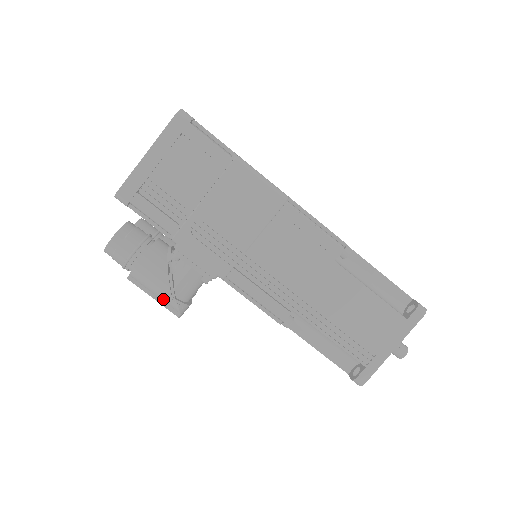
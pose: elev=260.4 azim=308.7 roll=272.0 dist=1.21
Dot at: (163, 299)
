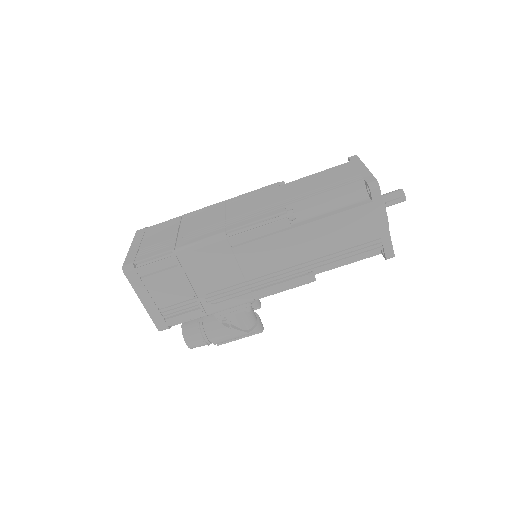
Dot at: (244, 336)
